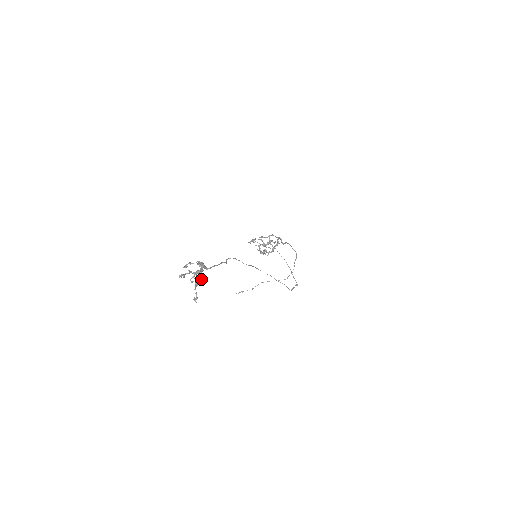
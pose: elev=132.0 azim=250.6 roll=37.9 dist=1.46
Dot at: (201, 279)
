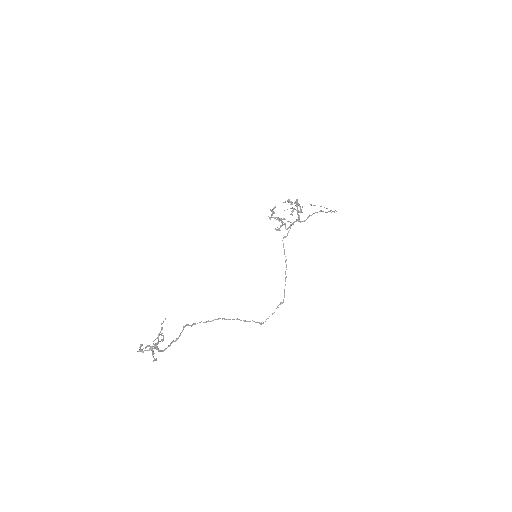
Dot at: (162, 341)
